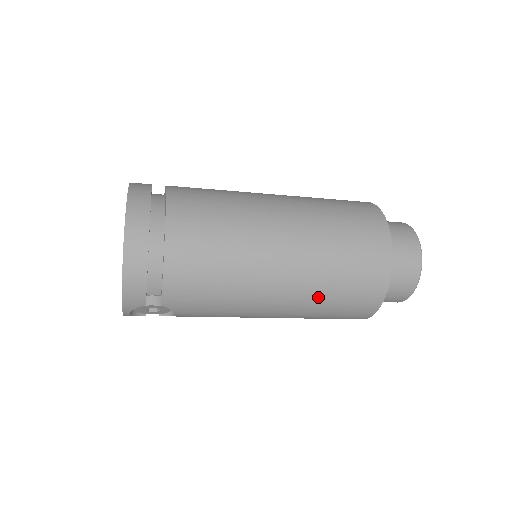
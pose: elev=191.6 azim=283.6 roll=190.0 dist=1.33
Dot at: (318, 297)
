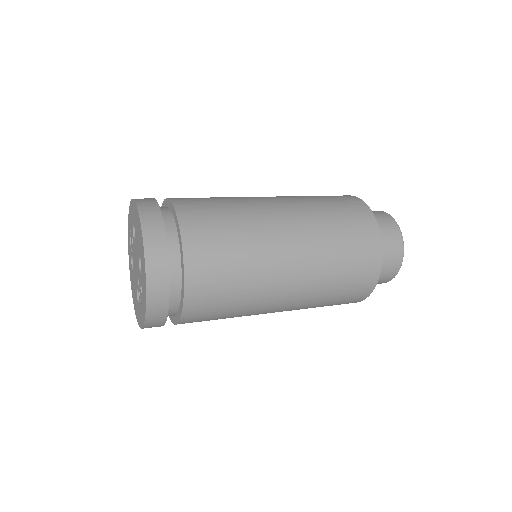
Dot at: occluded
